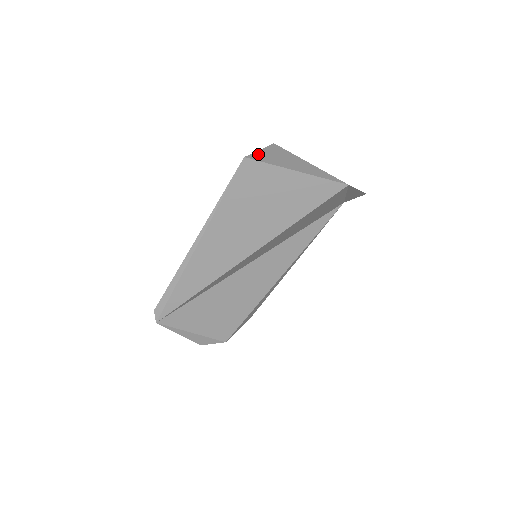
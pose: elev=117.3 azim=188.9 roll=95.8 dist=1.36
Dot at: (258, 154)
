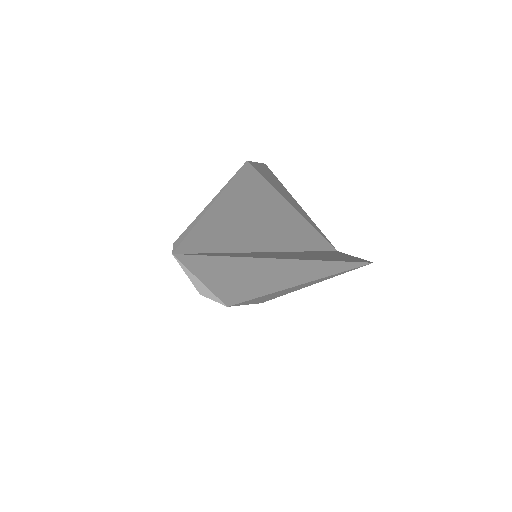
Dot at: (257, 165)
